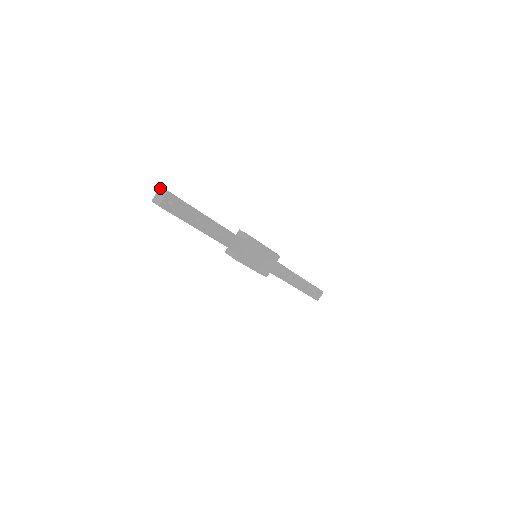
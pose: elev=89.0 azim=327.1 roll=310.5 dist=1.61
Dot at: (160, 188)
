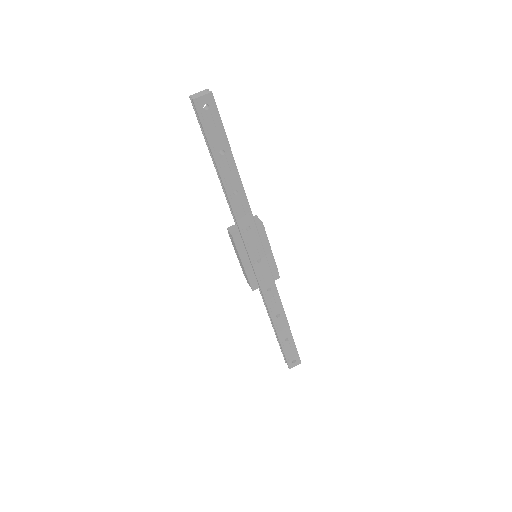
Dot at: (206, 89)
